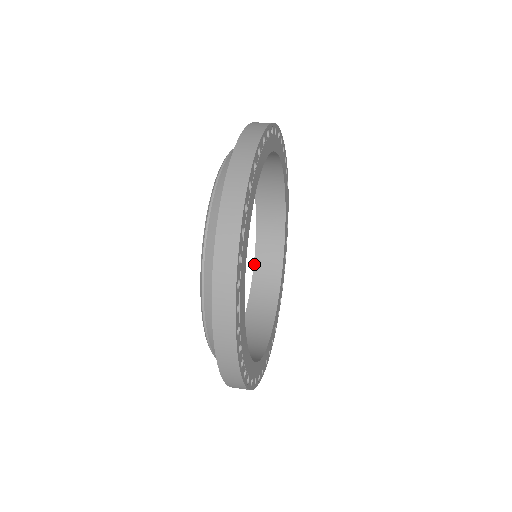
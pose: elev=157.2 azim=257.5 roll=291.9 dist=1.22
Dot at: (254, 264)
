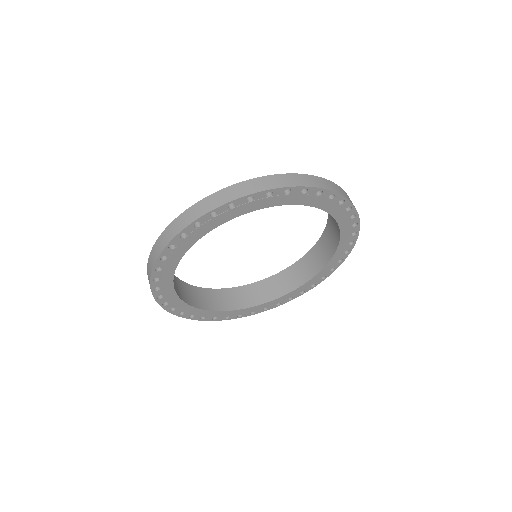
Dot at: (280, 272)
